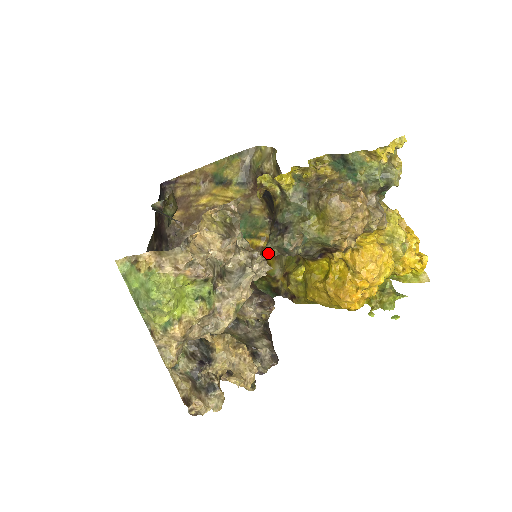
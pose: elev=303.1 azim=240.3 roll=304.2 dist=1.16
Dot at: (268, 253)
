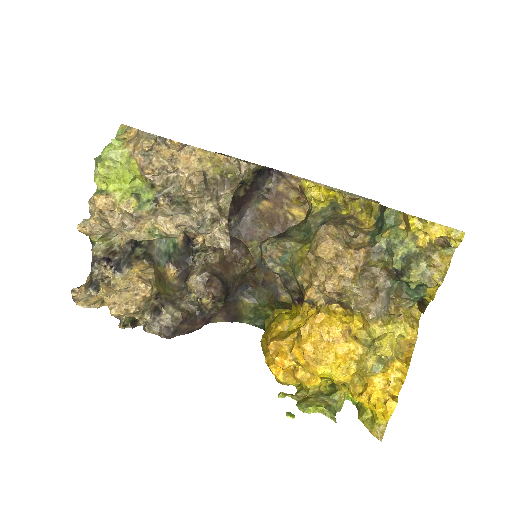
Dot at: occluded
